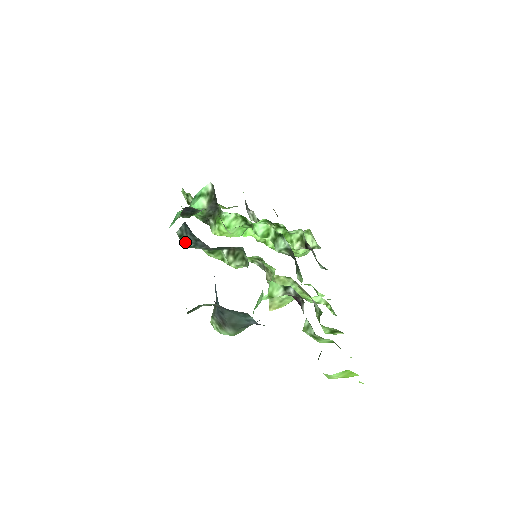
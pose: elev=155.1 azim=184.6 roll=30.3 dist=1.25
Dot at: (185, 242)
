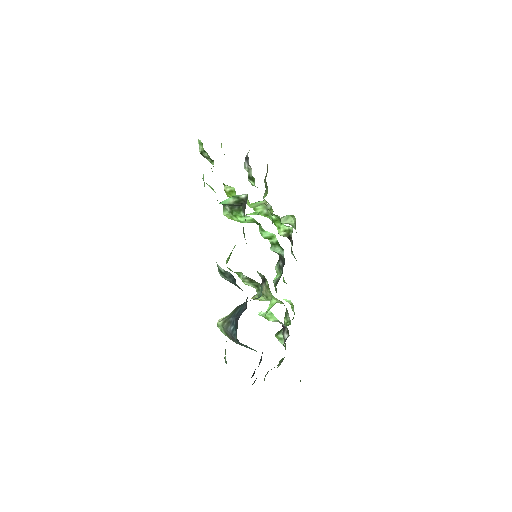
Dot at: (223, 276)
